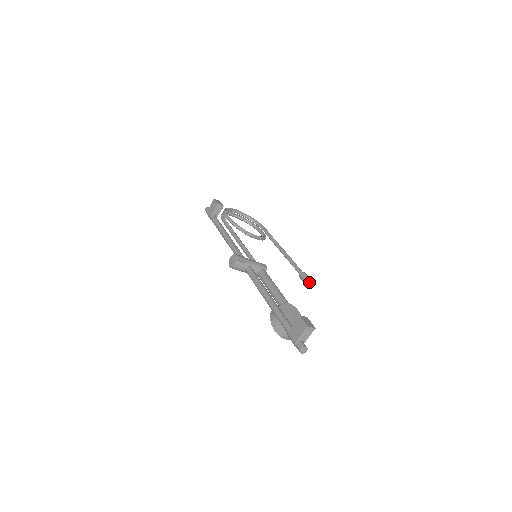
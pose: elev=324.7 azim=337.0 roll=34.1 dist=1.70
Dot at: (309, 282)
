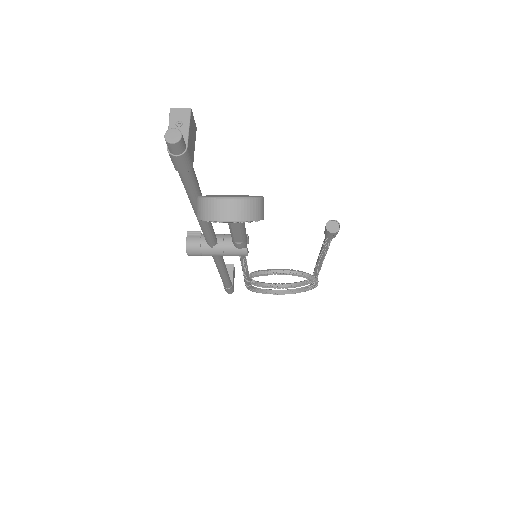
Dot at: (337, 228)
